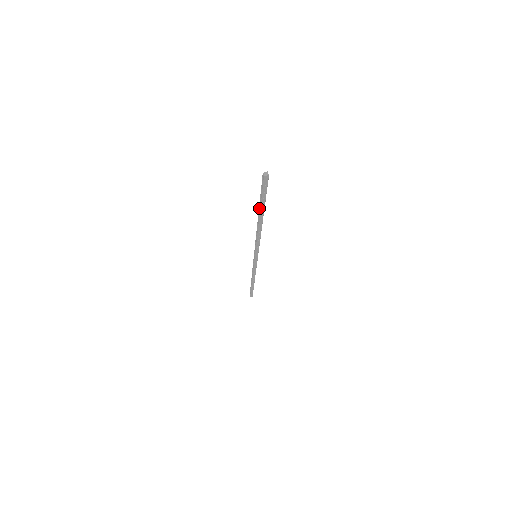
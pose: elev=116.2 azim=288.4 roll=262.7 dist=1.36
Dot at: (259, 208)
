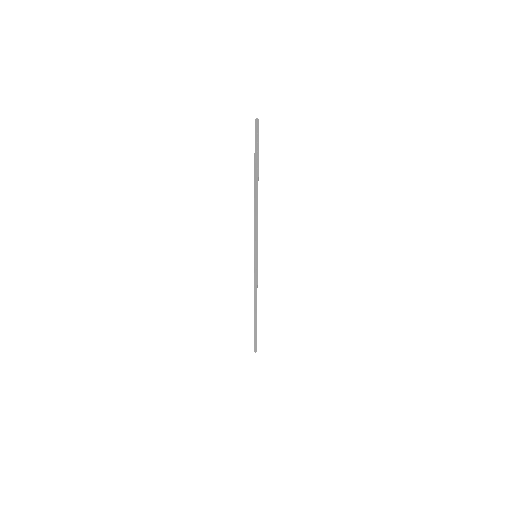
Dot at: (254, 170)
